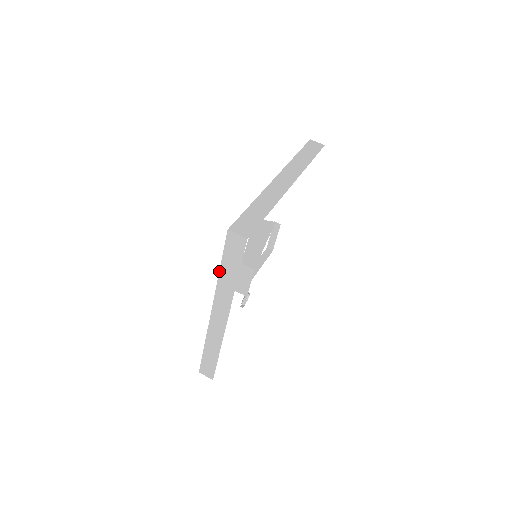
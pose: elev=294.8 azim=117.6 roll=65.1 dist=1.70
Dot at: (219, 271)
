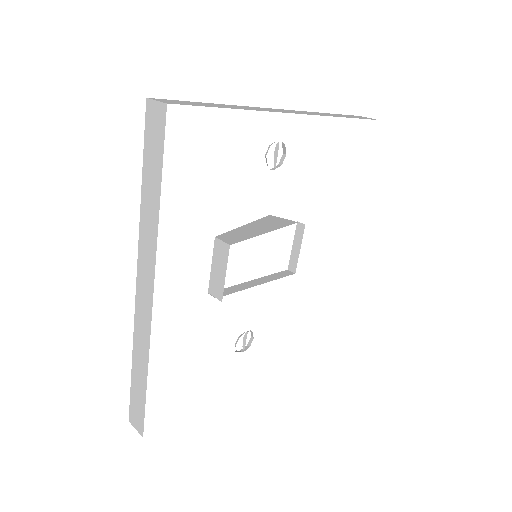
Dot at: (141, 190)
